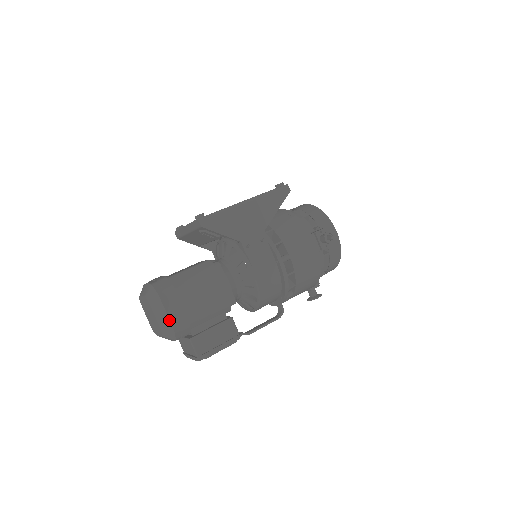
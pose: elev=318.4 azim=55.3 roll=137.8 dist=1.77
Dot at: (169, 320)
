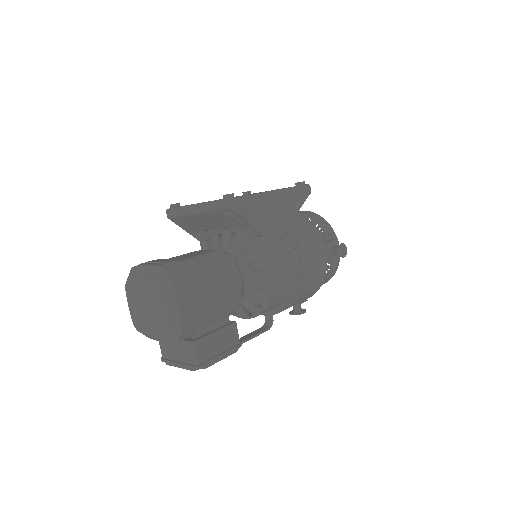
Dot at: (179, 315)
